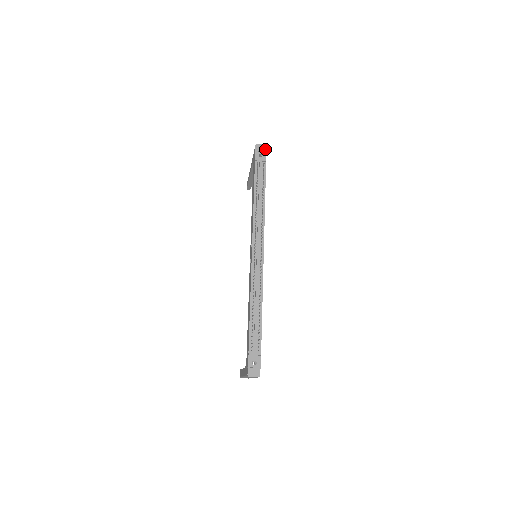
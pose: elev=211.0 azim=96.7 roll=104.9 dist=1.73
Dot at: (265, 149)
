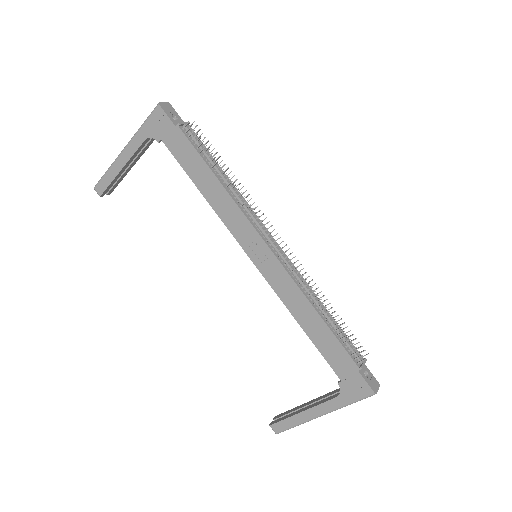
Dot at: (172, 108)
